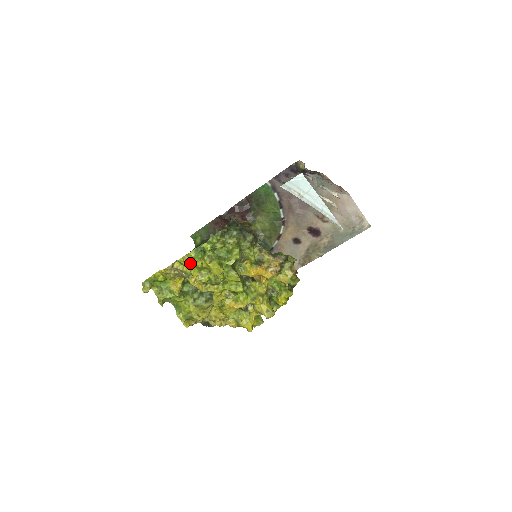
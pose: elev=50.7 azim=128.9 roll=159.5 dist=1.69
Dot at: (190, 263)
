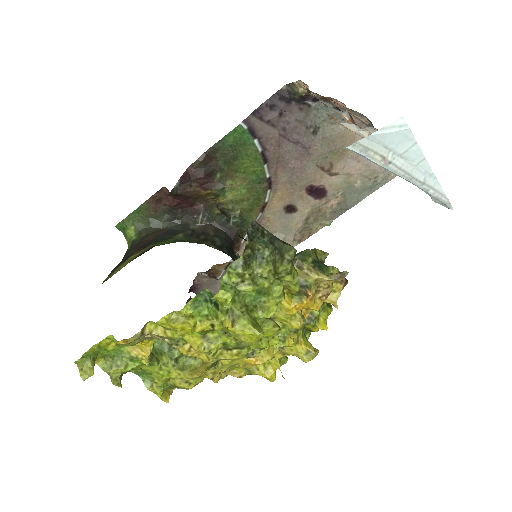
Dot at: (183, 326)
